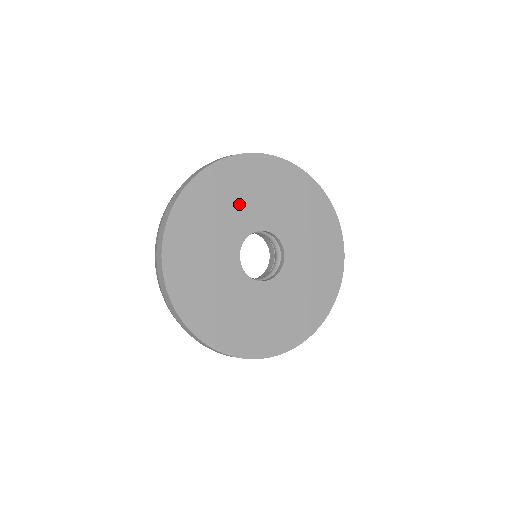
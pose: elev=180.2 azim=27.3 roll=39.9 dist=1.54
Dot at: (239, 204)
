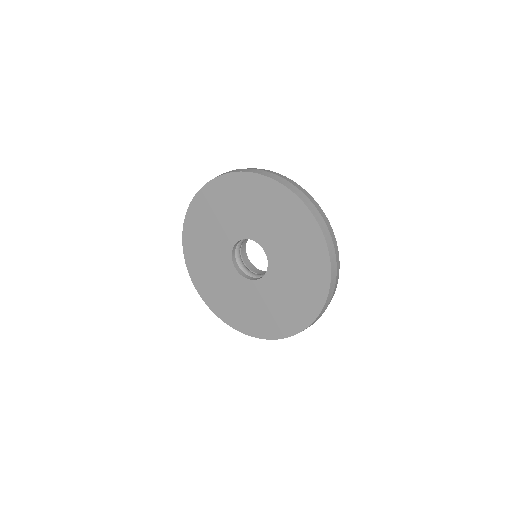
Dot at: (218, 225)
